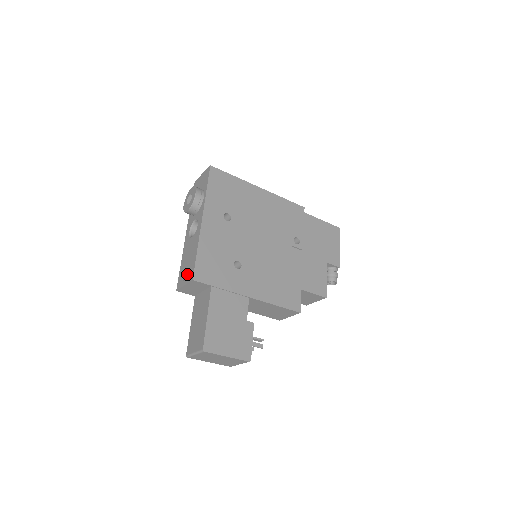
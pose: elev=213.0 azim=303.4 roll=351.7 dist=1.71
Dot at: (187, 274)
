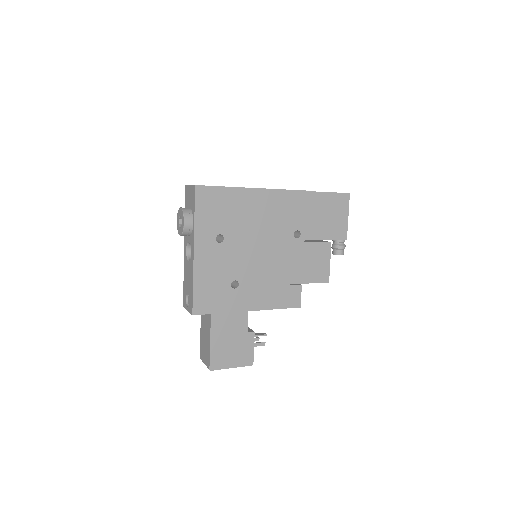
Dot at: occluded
